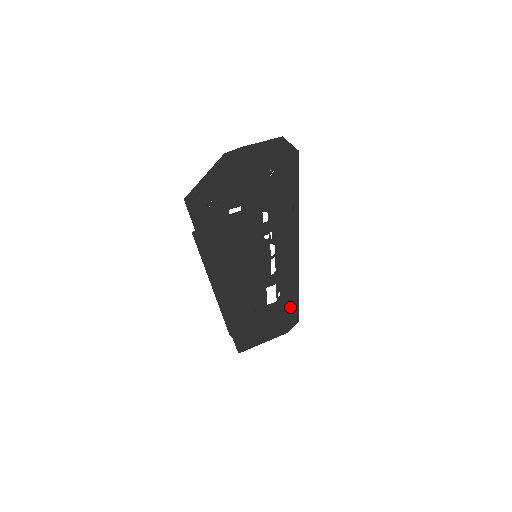
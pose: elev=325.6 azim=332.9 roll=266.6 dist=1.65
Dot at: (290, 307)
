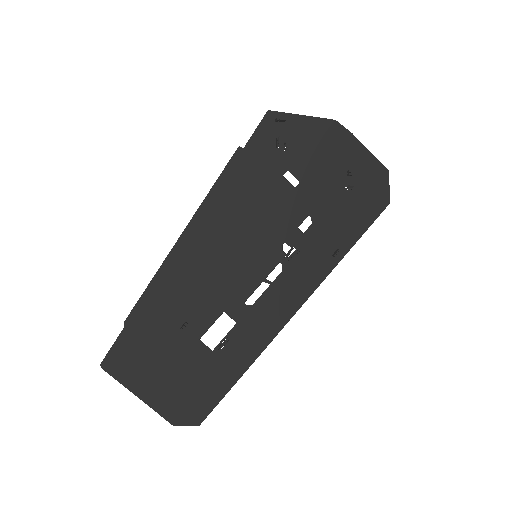
Dot at: (214, 385)
